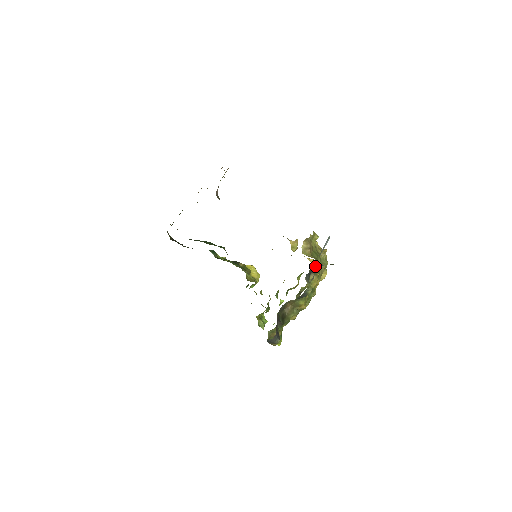
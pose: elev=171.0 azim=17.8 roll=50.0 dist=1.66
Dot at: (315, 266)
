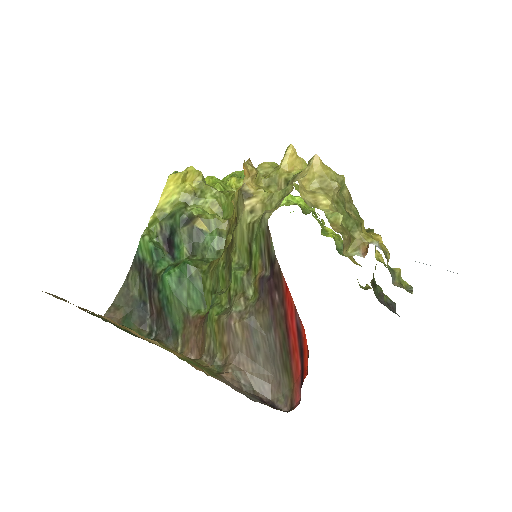
Dot at: occluded
